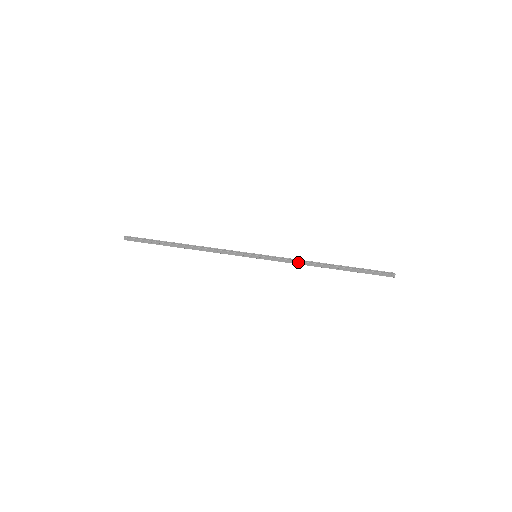
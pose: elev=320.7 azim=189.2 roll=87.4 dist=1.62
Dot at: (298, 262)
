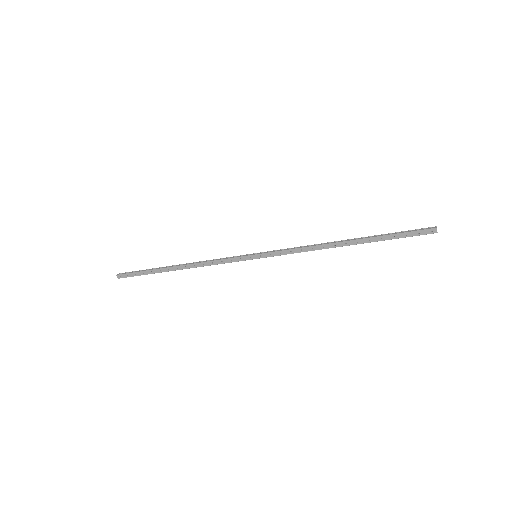
Dot at: (306, 248)
